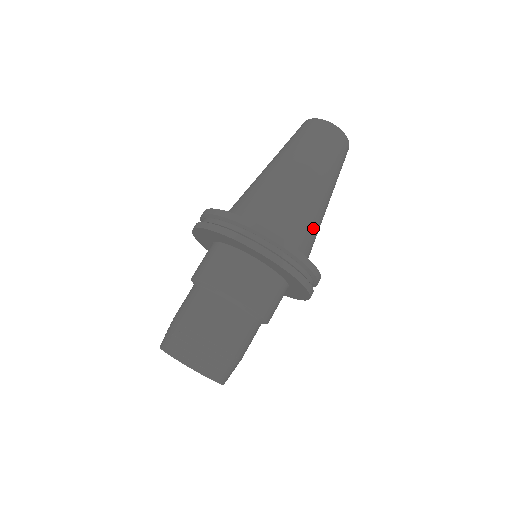
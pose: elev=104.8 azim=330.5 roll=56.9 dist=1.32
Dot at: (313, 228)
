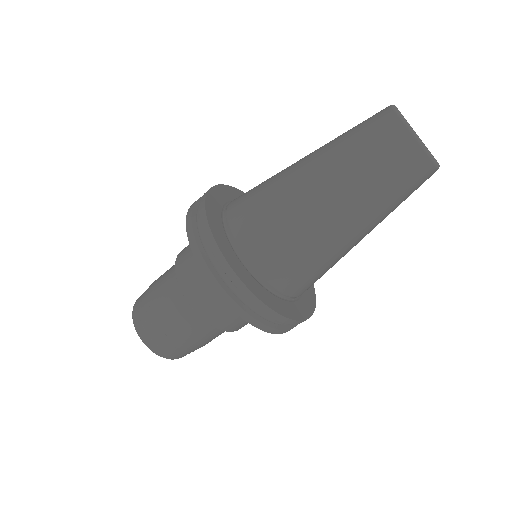
Dot at: occluded
